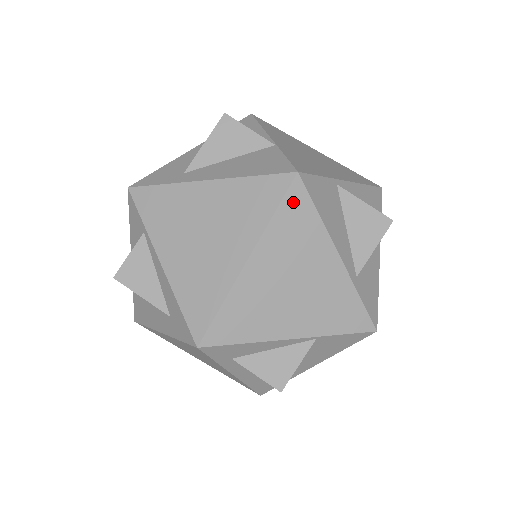
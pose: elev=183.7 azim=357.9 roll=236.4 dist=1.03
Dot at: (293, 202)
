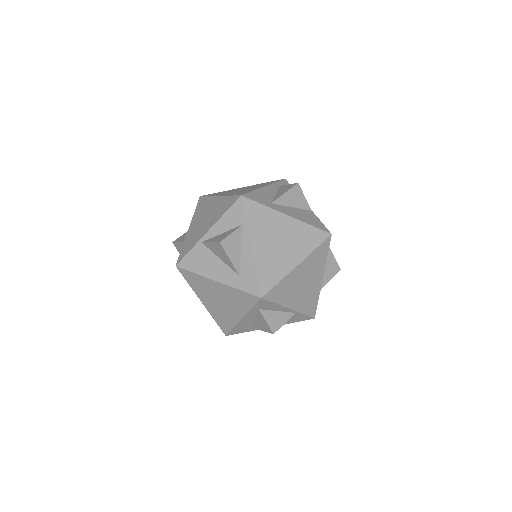
Dot at: (324, 246)
